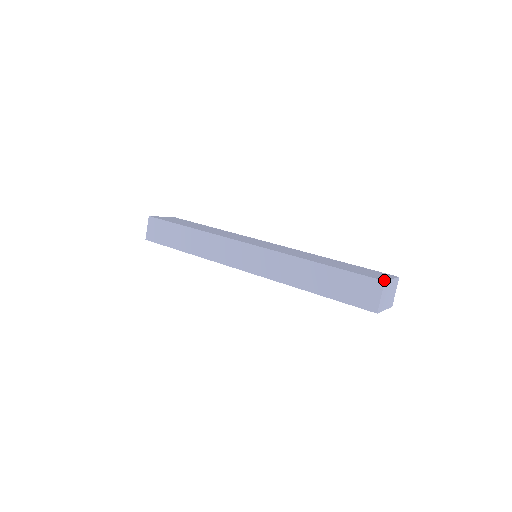
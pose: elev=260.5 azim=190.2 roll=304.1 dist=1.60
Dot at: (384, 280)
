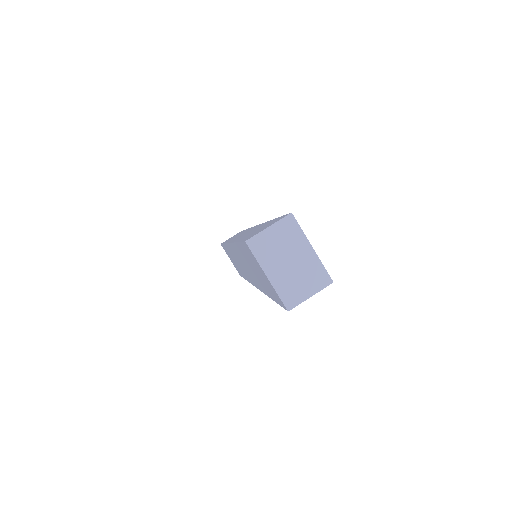
Dot at: occluded
